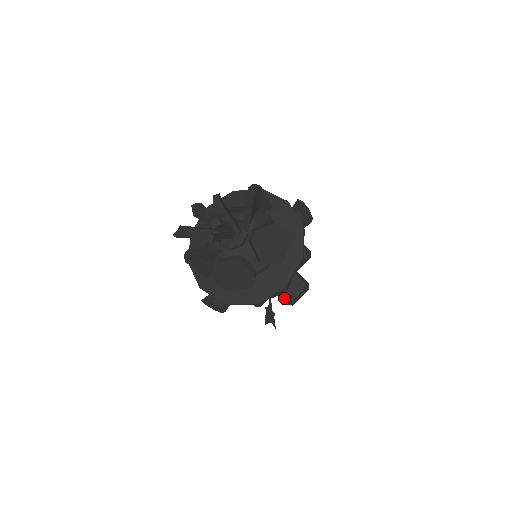
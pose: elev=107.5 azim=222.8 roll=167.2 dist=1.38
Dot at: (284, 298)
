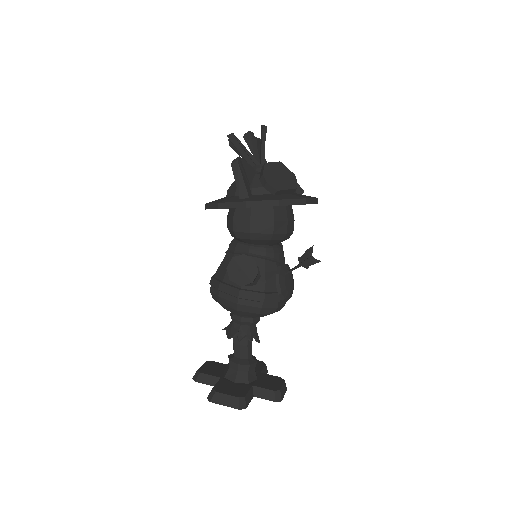
Dot at: (270, 389)
